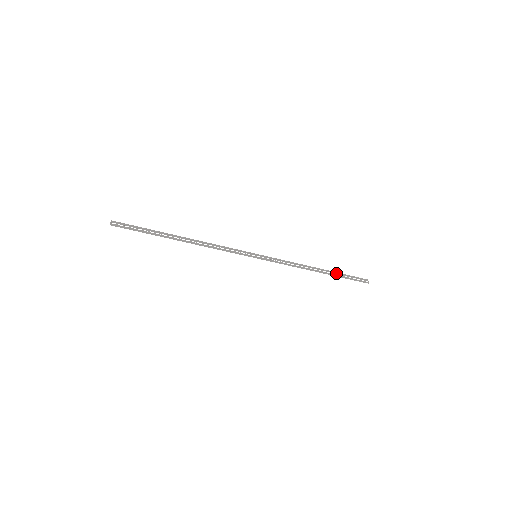
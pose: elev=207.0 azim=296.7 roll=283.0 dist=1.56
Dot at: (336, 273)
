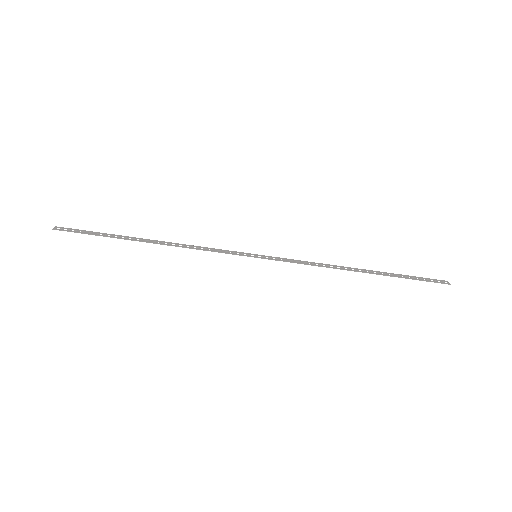
Dot at: (389, 273)
